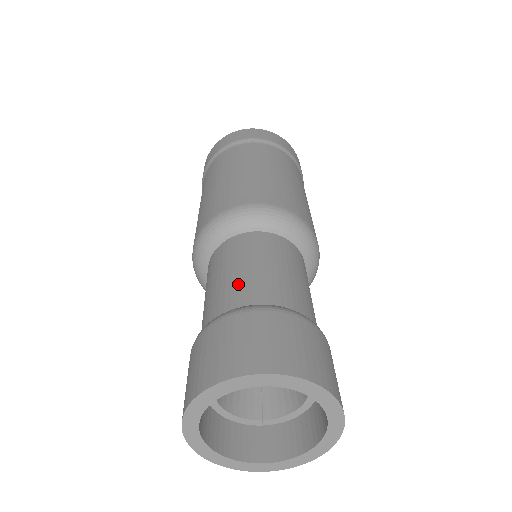
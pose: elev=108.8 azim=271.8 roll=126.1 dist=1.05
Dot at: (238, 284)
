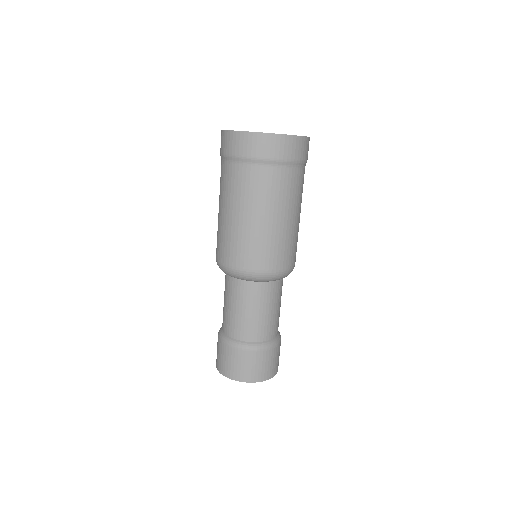
Dot at: (241, 324)
